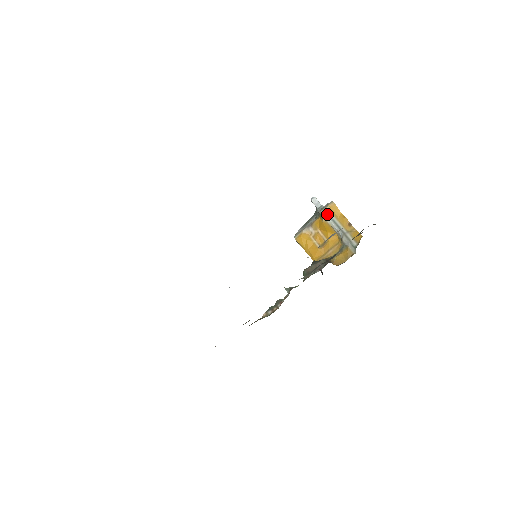
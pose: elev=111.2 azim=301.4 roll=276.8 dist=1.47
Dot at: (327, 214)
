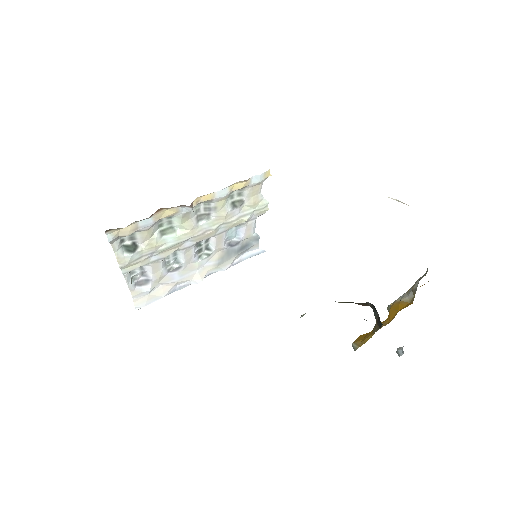
Dot at: occluded
